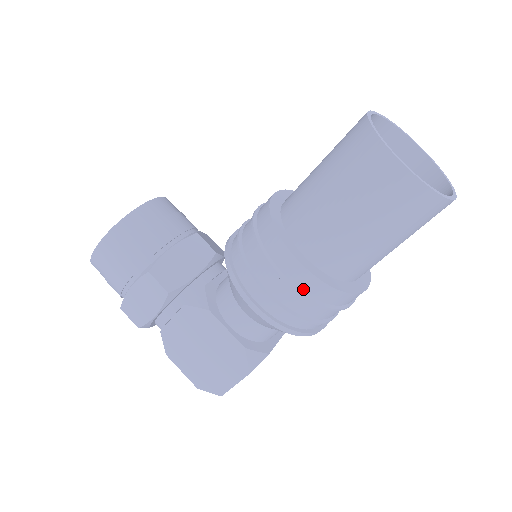
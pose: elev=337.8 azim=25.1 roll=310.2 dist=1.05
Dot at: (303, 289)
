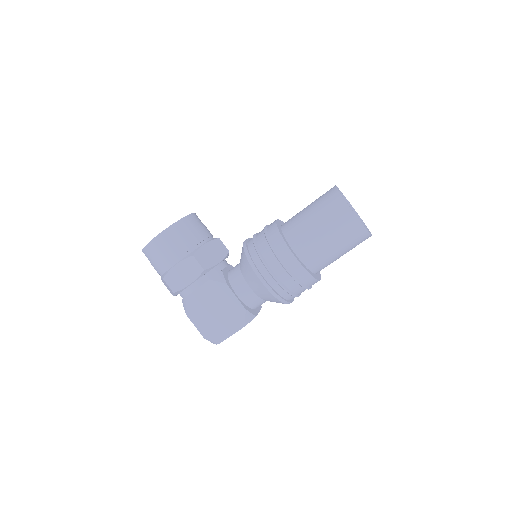
Dot at: (293, 272)
